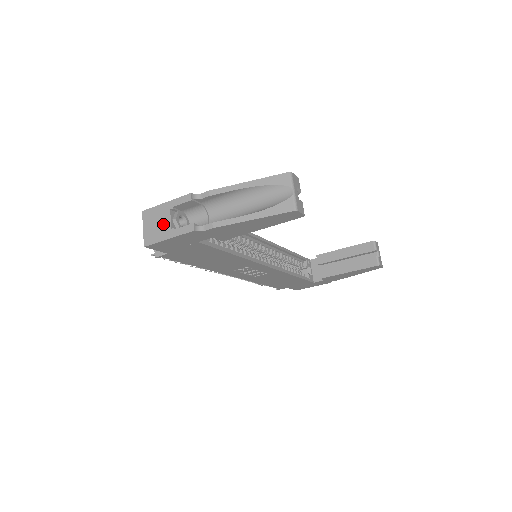
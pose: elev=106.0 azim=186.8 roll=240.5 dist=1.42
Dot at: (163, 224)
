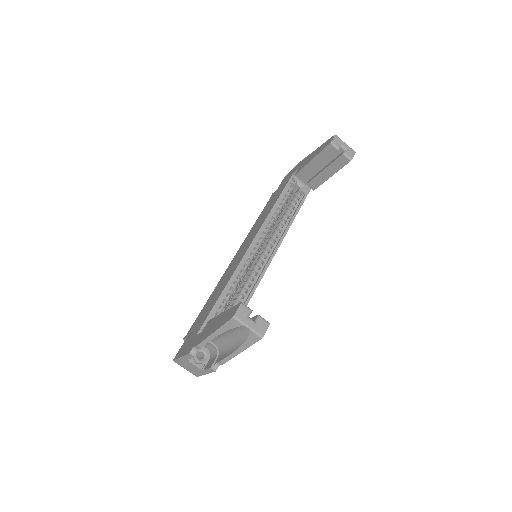
Dot at: (193, 368)
